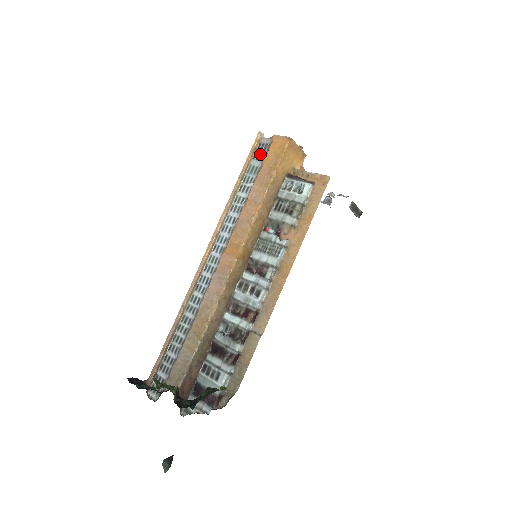
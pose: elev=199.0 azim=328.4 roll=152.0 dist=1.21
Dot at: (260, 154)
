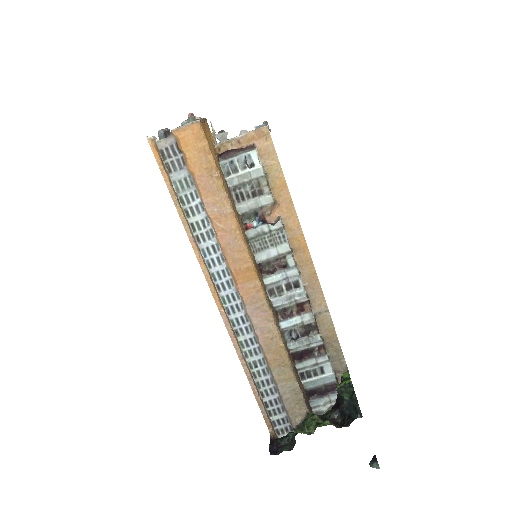
Dot at: (174, 162)
